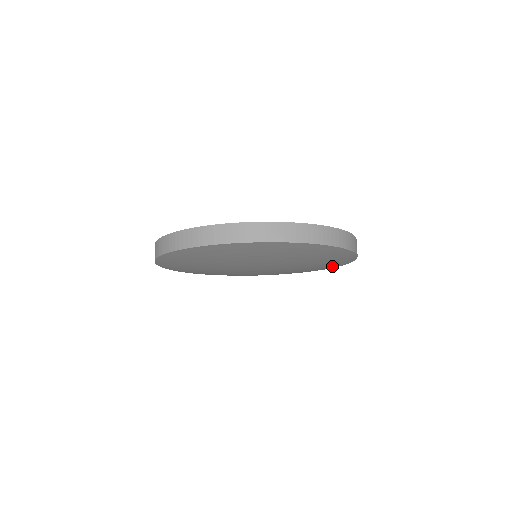
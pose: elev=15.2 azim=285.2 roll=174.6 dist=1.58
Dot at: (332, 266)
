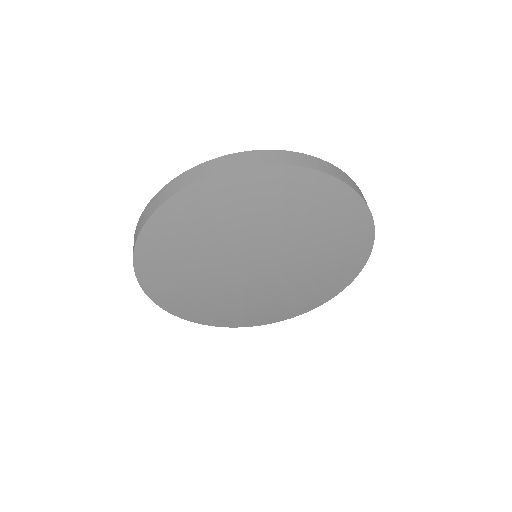
Dot at: (348, 271)
